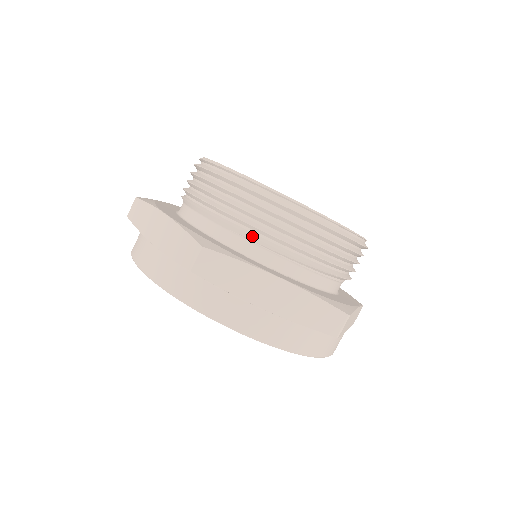
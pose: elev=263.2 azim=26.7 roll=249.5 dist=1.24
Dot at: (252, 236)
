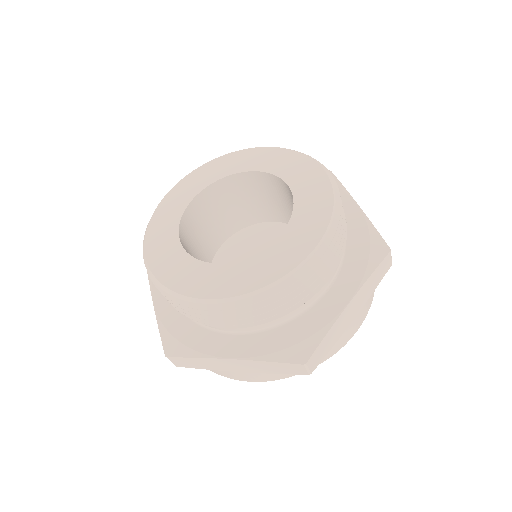
Dot at: (301, 305)
